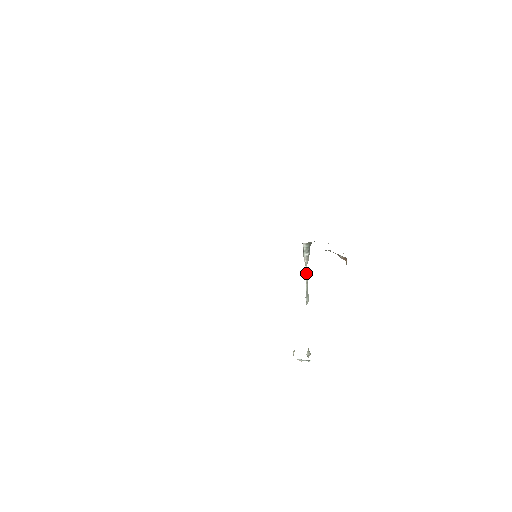
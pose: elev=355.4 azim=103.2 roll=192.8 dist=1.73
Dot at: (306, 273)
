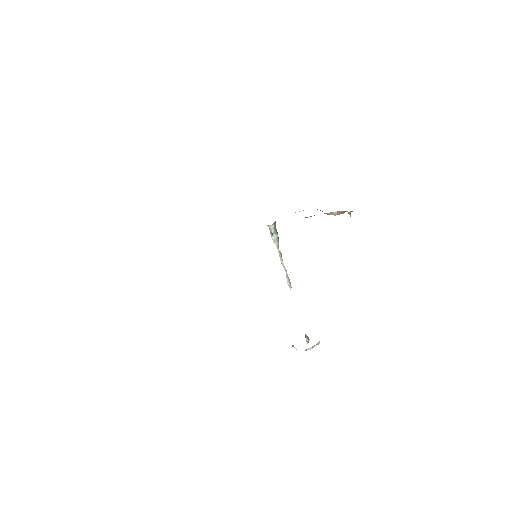
Dot at: (281, 256)
